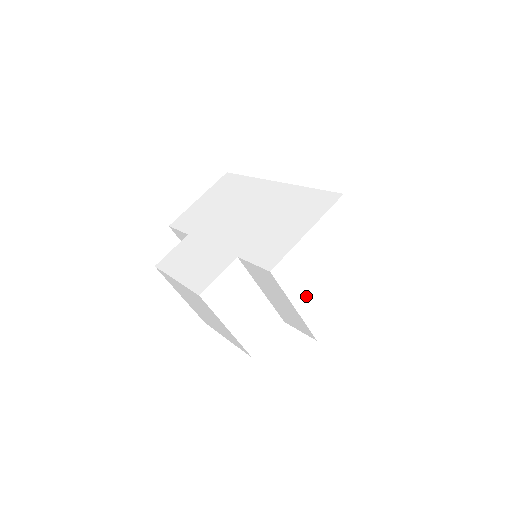
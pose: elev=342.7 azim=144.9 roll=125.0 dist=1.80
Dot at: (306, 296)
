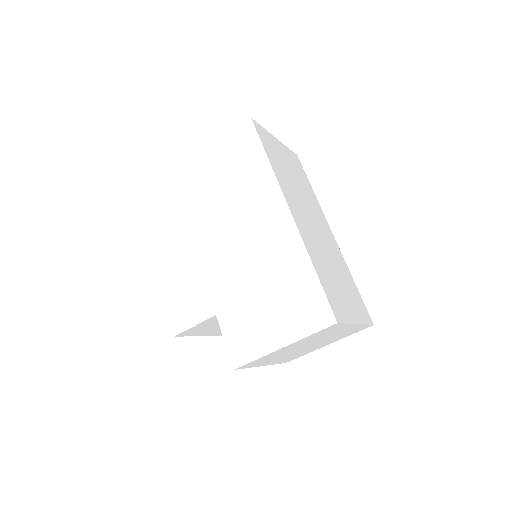
Dot at: (276, 360)
